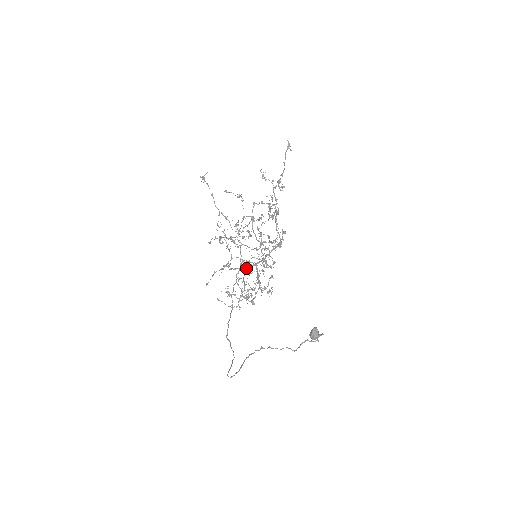
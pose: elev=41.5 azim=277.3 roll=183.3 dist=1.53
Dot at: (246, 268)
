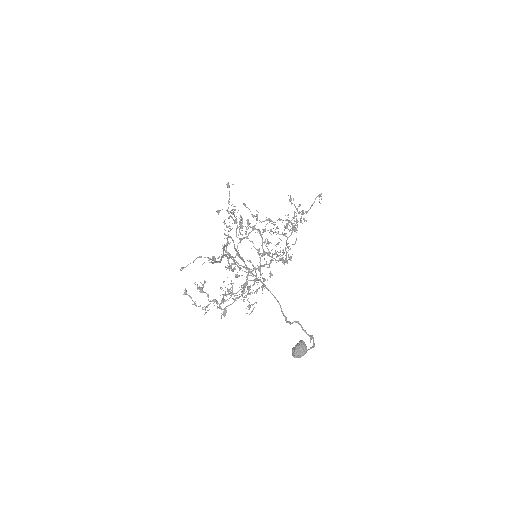
Dot at: occluded
